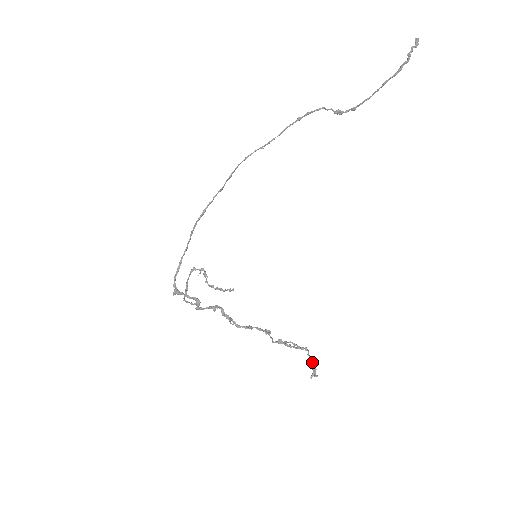
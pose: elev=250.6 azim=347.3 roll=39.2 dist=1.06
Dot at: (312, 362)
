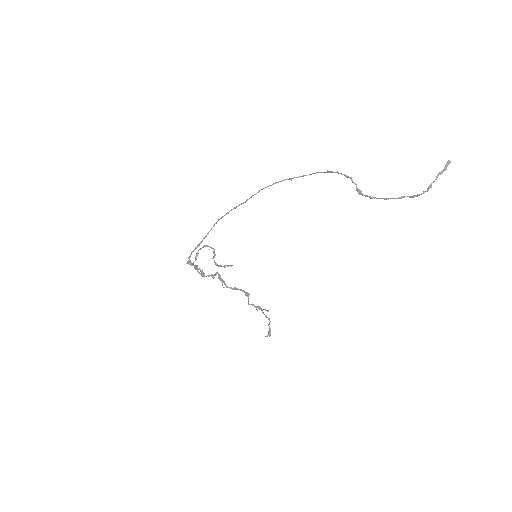
Dot at: (270, 330)
